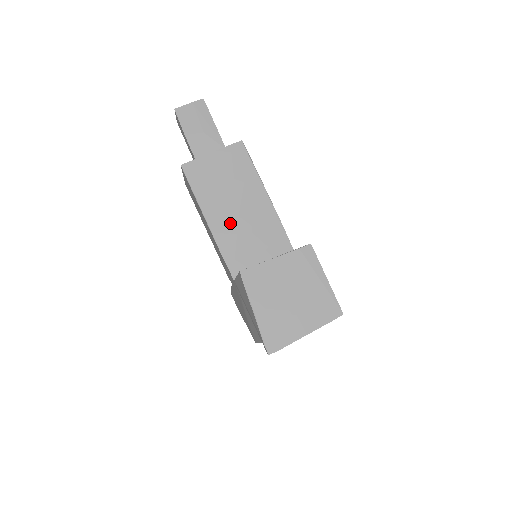
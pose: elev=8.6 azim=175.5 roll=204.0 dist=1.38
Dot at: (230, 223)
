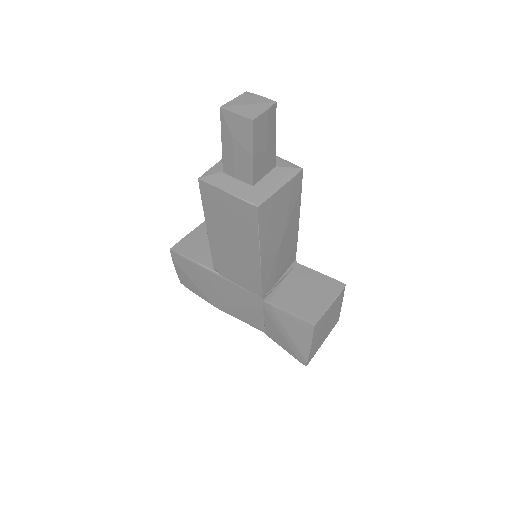
Dot at: (274, 254)
